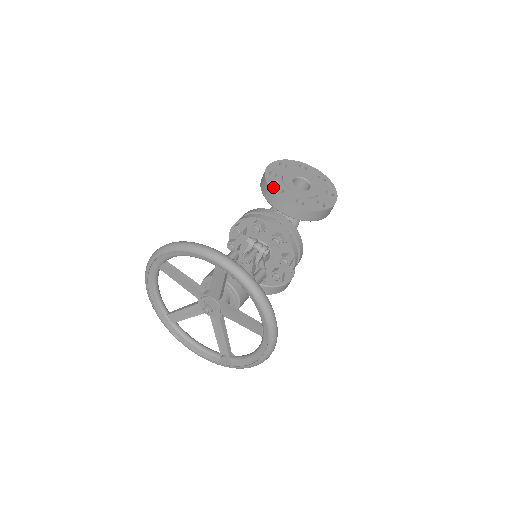
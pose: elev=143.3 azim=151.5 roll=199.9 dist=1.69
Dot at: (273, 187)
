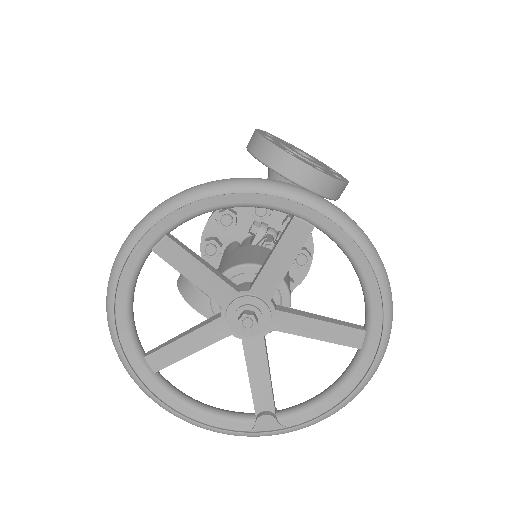
Dot at: (282, 148)
